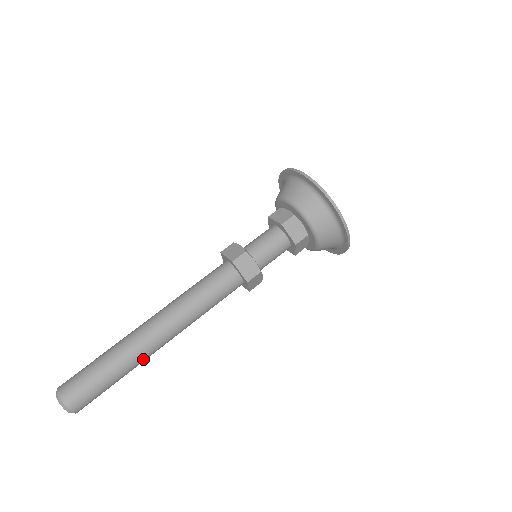
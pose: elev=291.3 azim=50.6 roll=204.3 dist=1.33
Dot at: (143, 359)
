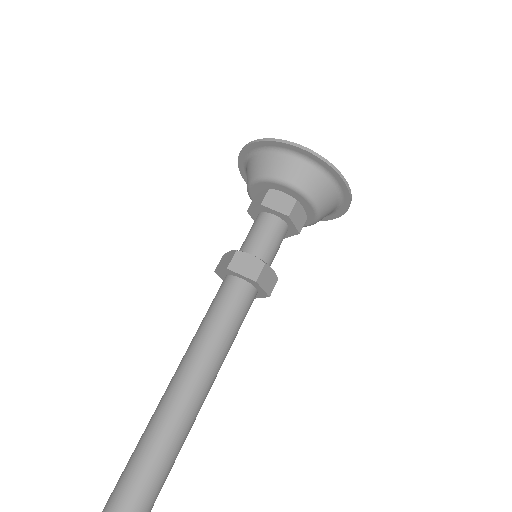
Dot at: occluded
